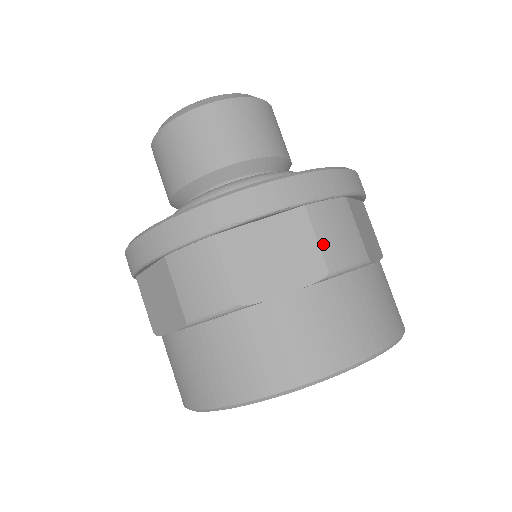
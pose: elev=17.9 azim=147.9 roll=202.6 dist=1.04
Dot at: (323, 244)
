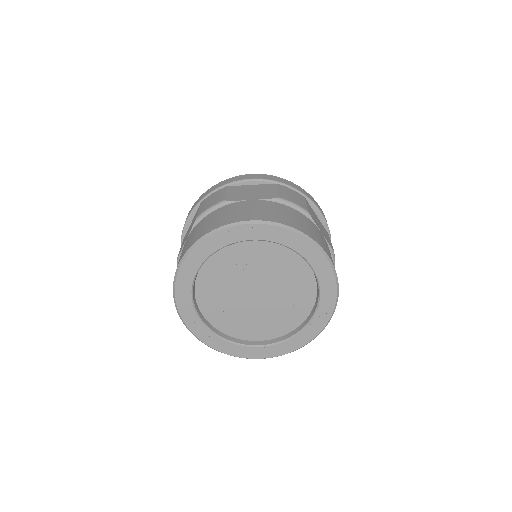
Dot at: occluded
